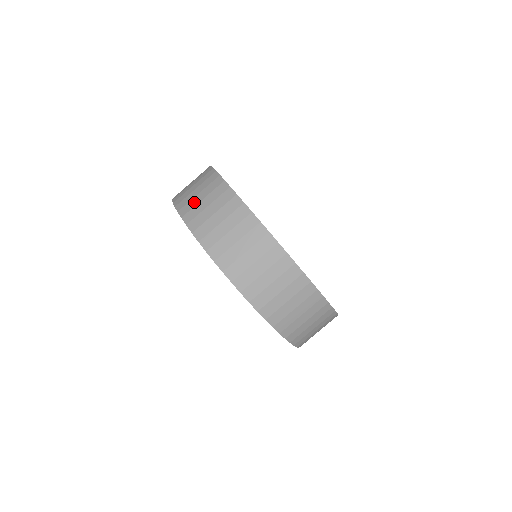
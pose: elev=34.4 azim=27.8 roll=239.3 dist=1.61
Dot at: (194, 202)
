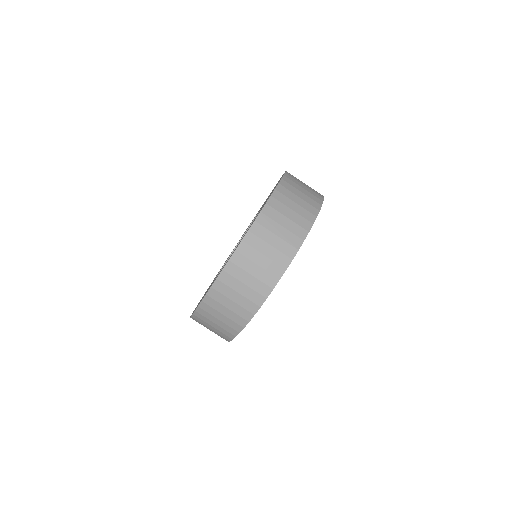
Dot at: (288, 202)
